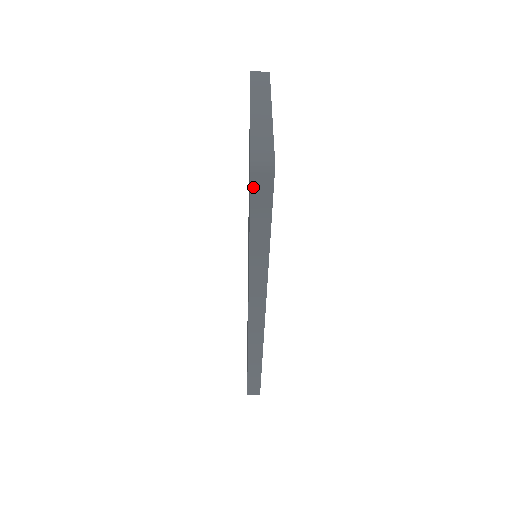
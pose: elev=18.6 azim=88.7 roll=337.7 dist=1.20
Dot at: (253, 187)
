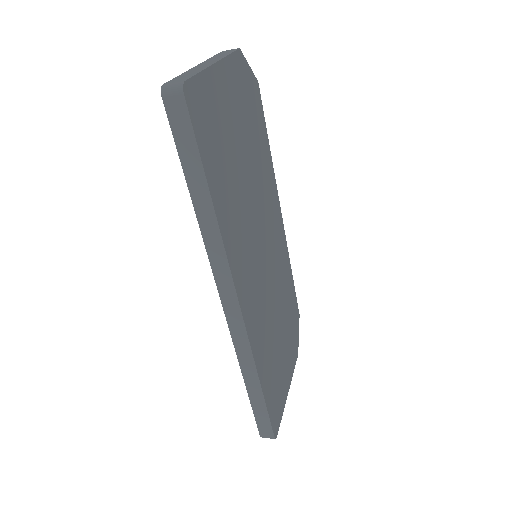
Dot at: (170, 115)
